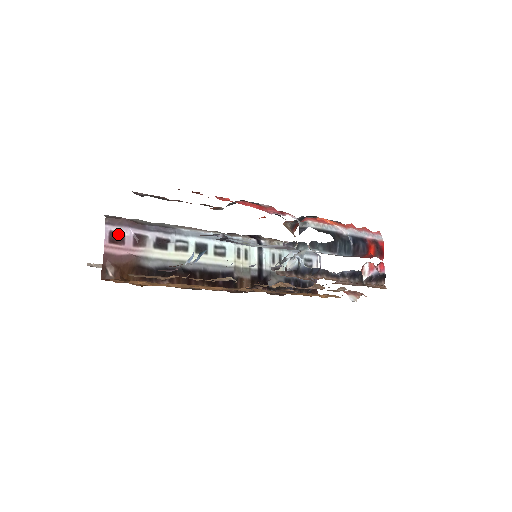
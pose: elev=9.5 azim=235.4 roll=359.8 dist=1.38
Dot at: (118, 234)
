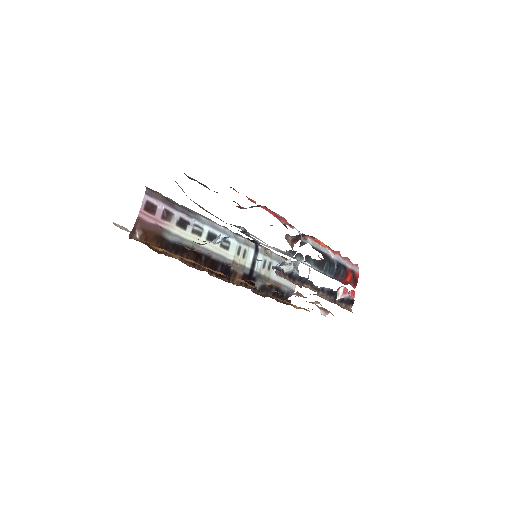
Dot at: (152, 205)
